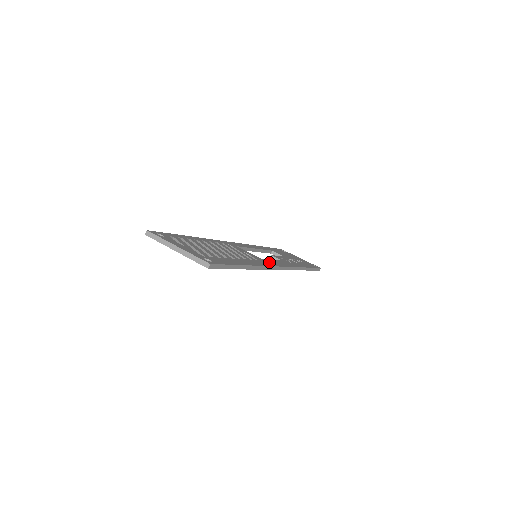
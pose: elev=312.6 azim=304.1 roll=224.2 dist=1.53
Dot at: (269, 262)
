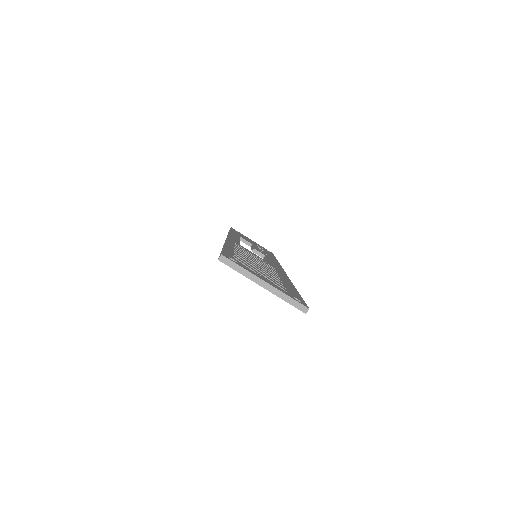
Dot at: (277, 267)
